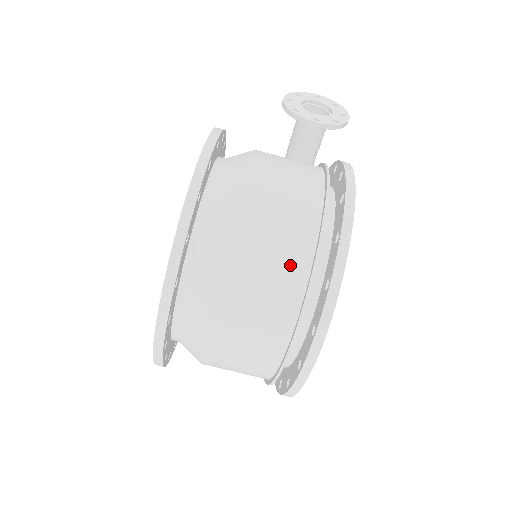
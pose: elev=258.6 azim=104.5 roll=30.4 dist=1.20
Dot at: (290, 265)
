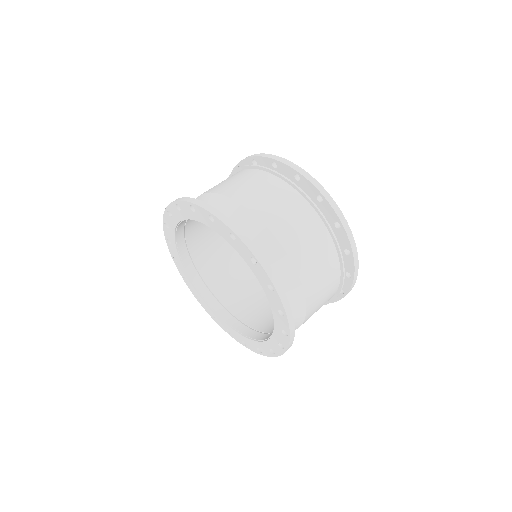
Dot at: occluded
